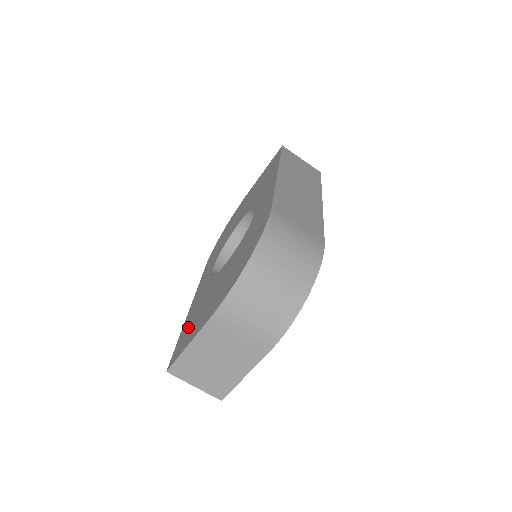
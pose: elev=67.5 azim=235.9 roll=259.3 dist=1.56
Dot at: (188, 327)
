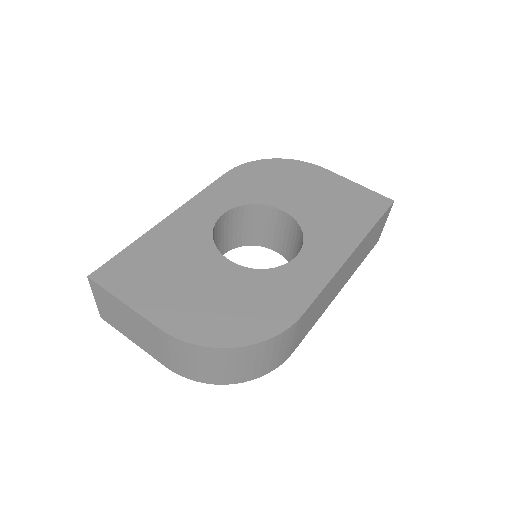
Dot at: (144, 260)
